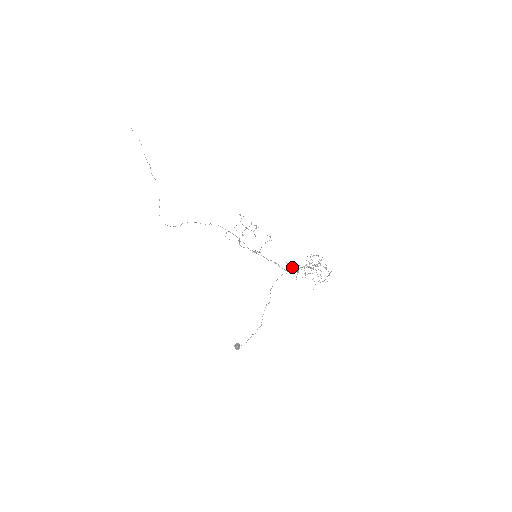
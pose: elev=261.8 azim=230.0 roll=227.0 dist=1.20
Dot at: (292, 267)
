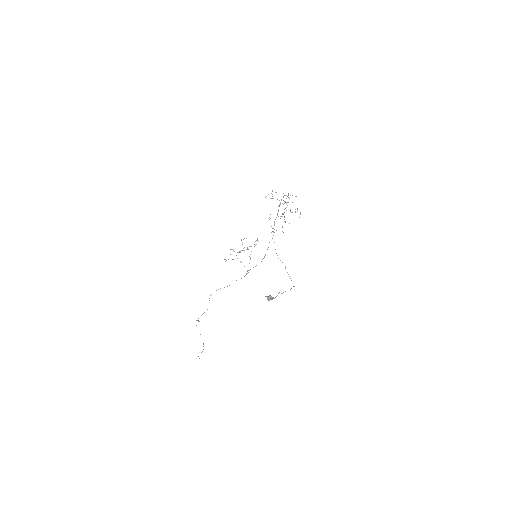
Dot at: occluded
